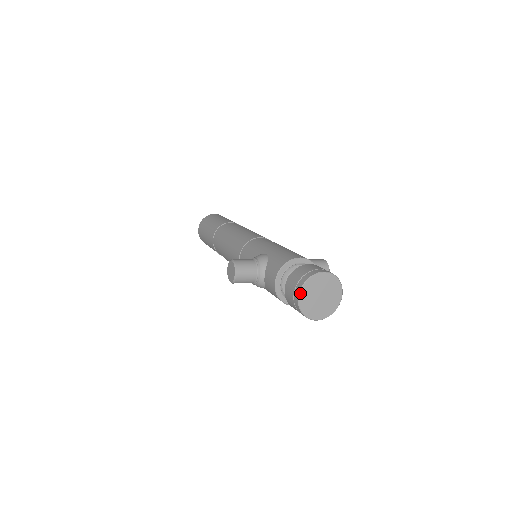
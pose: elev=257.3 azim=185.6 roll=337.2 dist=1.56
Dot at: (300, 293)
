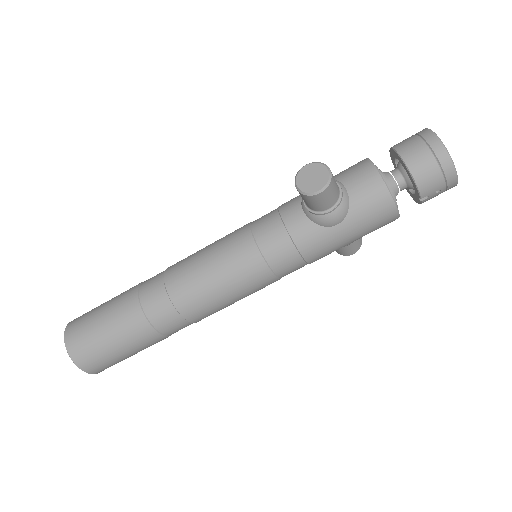
Dot at: occluded
